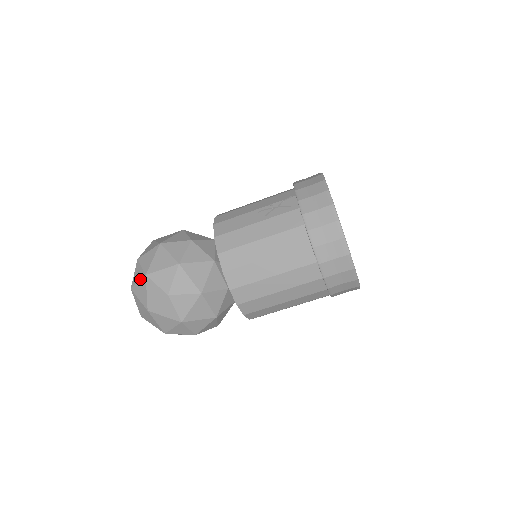
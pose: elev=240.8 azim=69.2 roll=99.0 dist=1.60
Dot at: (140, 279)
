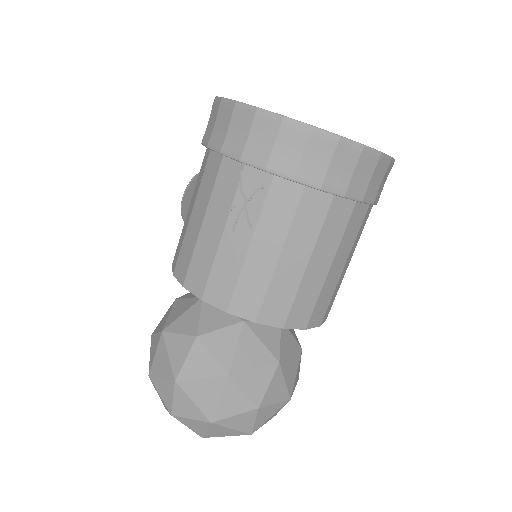
Dot at: (207, 429)
